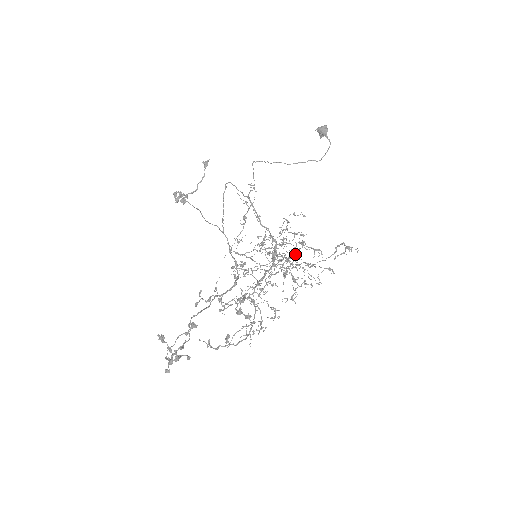
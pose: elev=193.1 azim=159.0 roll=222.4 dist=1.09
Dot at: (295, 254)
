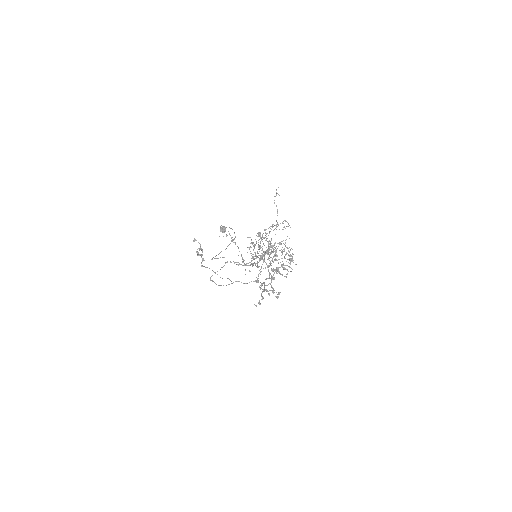
Dot at: occluded
